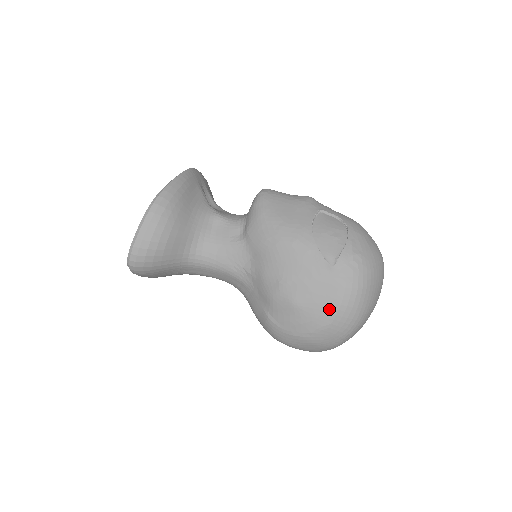
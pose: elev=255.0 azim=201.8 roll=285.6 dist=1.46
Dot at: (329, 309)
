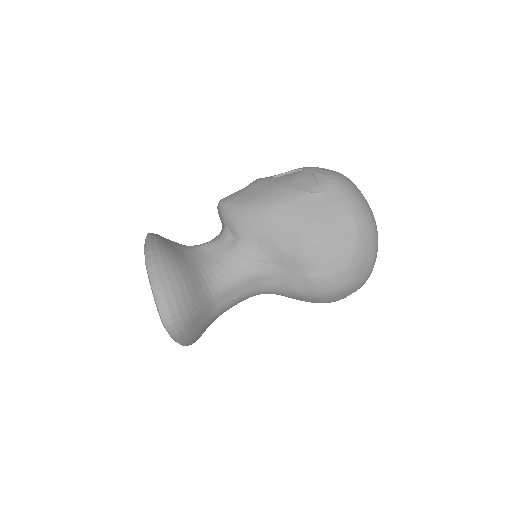
Dot at: (347, 223)
